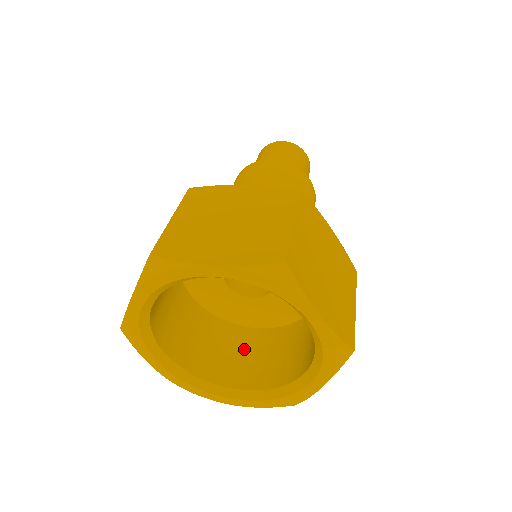
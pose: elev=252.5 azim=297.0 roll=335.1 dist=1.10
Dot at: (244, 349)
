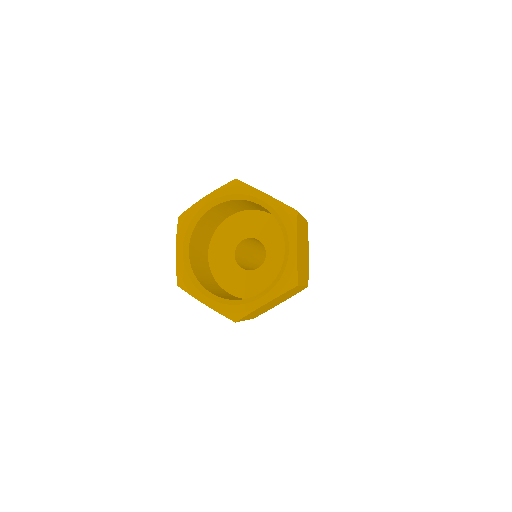
Dot at: (219, 291)
